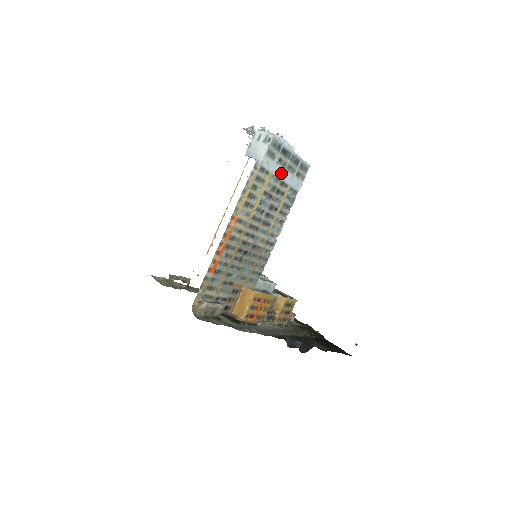
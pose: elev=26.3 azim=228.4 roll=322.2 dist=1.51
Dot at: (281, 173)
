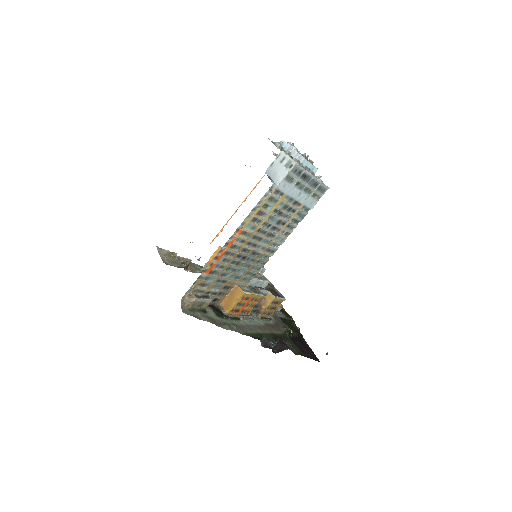
Dot at: (296, 194)
